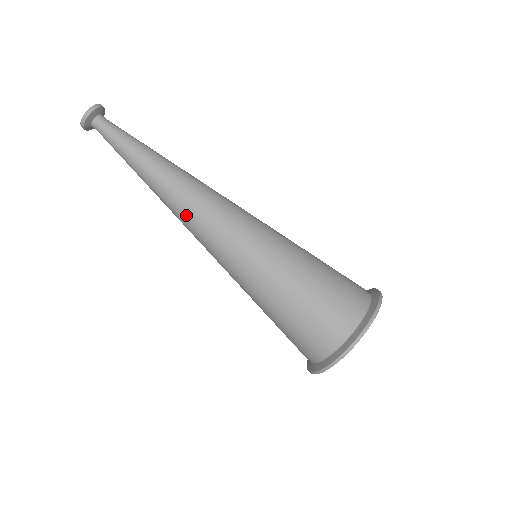
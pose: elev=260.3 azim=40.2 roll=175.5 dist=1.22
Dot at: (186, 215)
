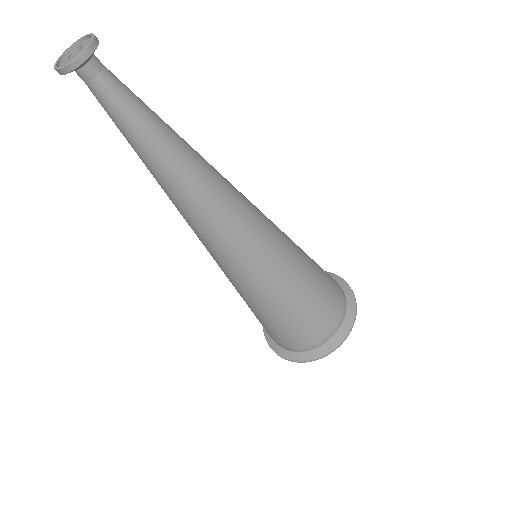
Dot at: (206, 224)
